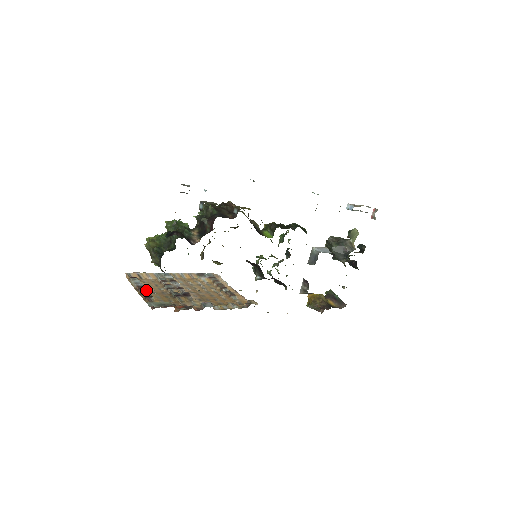
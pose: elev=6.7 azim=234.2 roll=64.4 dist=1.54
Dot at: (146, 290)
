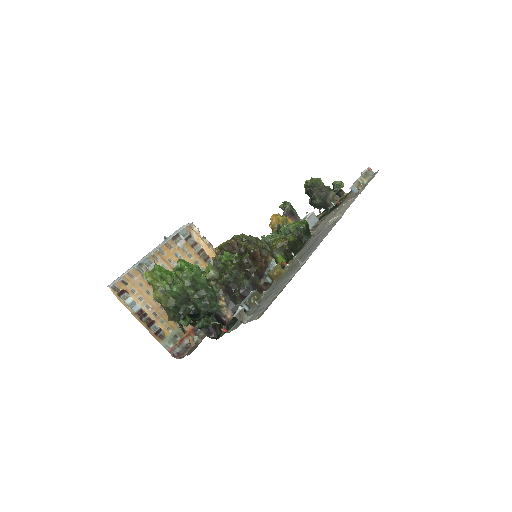
Dot at: (149, 318)
